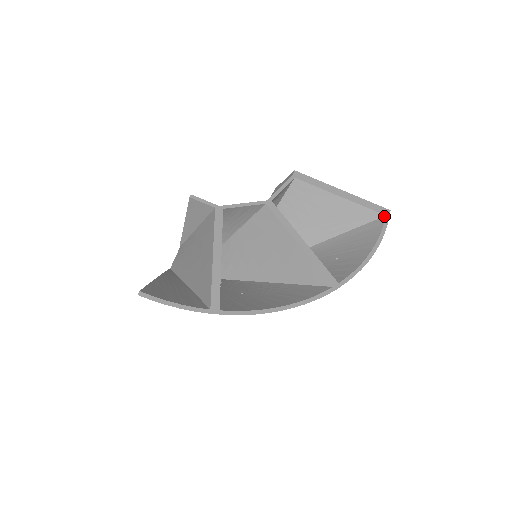
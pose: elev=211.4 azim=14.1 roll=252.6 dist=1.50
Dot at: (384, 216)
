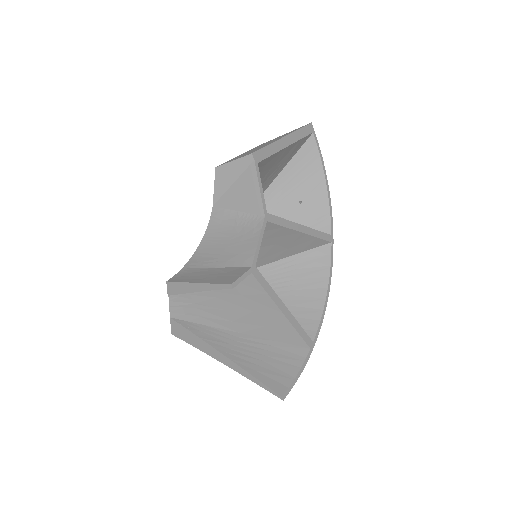
Dot at: (312, 134)
